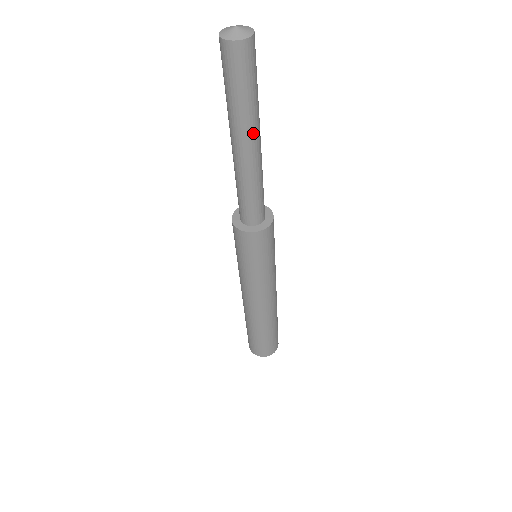
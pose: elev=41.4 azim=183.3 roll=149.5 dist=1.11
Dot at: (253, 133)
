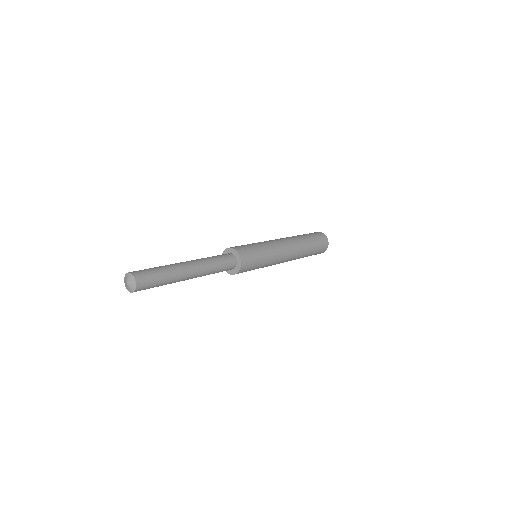
Dot at: (184, 275)
